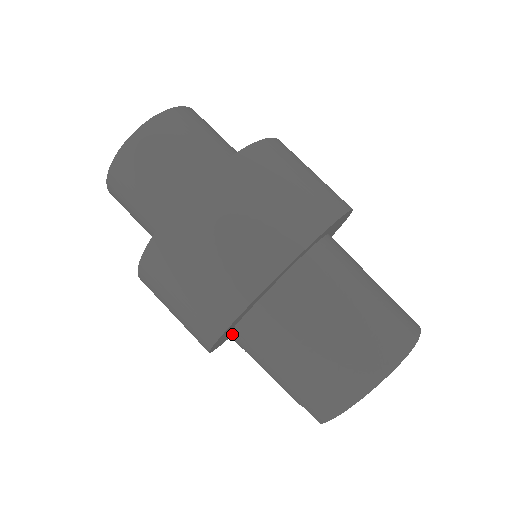
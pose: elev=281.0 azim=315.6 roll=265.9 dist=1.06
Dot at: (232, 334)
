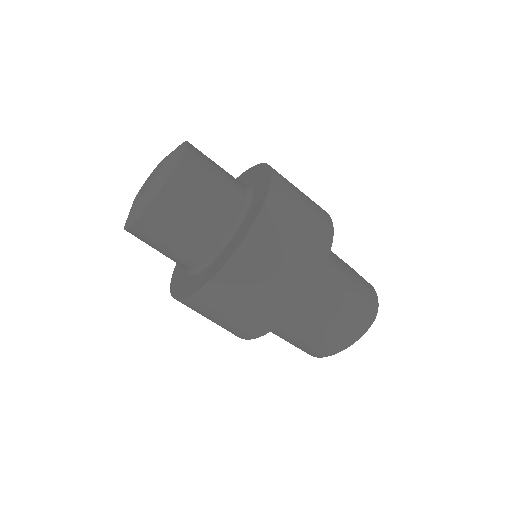
Dot at: occluded
